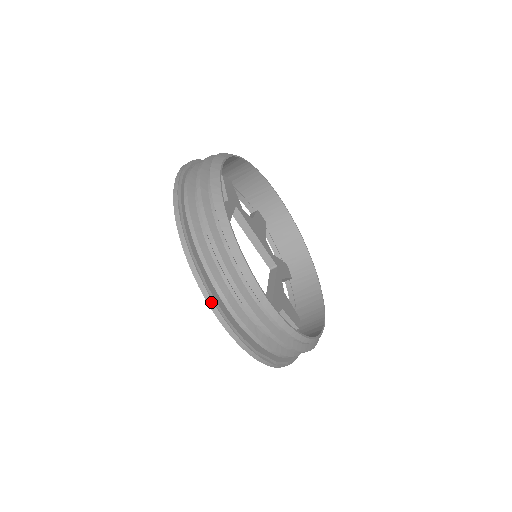
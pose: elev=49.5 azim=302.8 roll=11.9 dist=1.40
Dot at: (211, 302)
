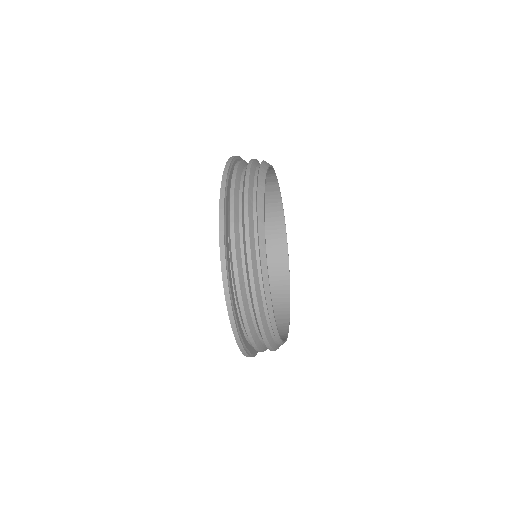
Dot at: (222, 236)
